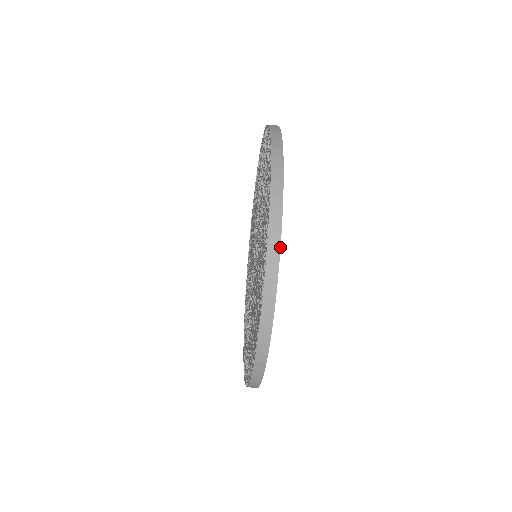
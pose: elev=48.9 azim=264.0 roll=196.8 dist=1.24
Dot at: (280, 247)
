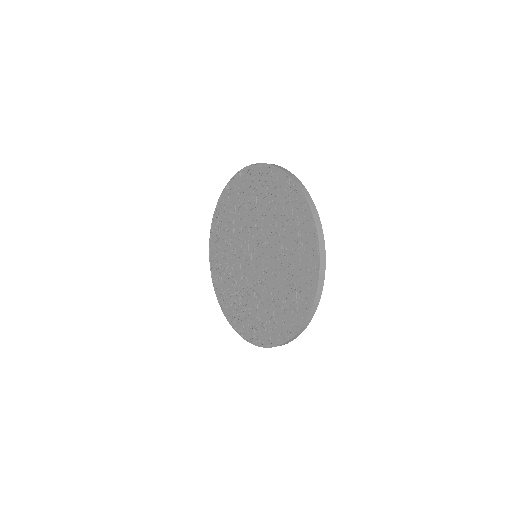
Dot at: occluded
